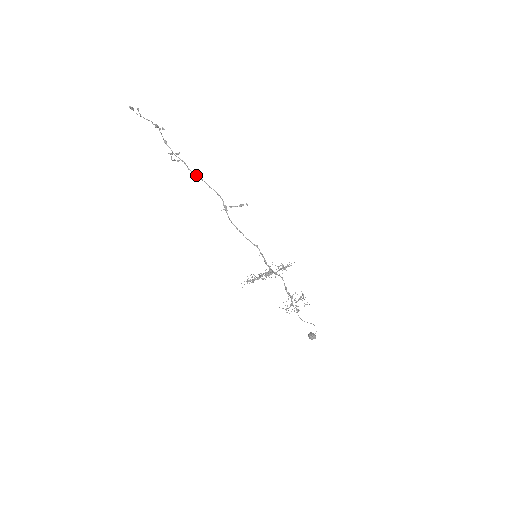
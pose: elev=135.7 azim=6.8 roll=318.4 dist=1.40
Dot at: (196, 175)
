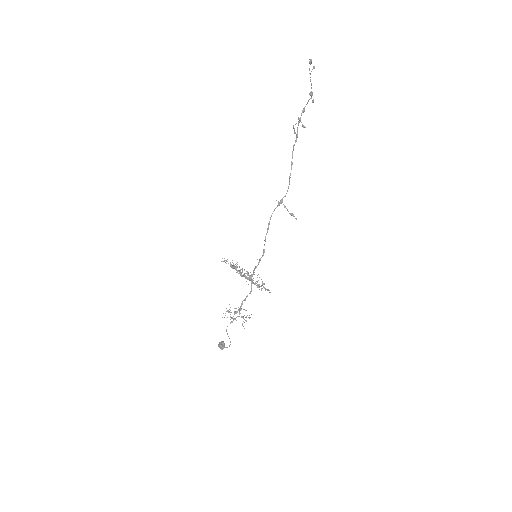
Dot at: (292, 157)
